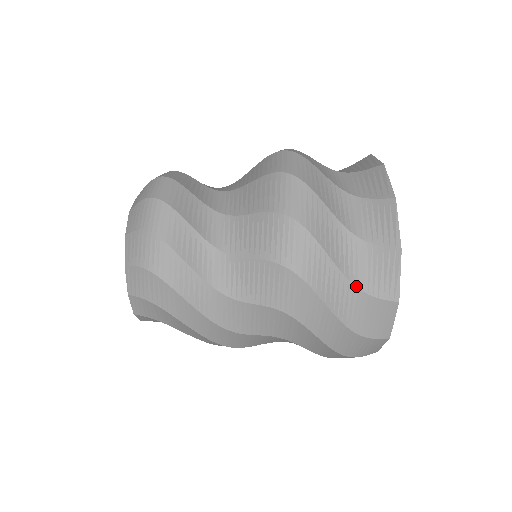
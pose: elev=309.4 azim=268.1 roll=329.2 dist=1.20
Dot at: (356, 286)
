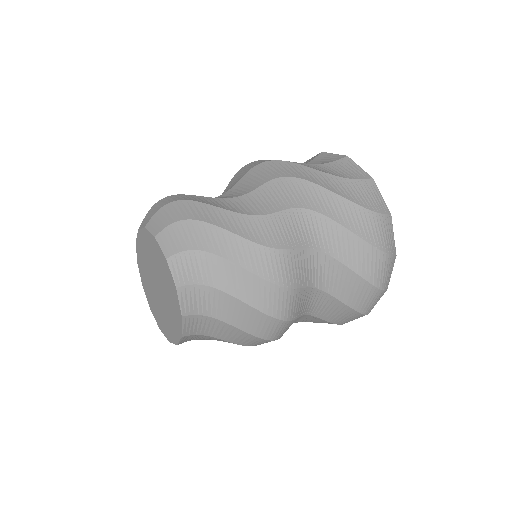
Dot at: (316, 164)
